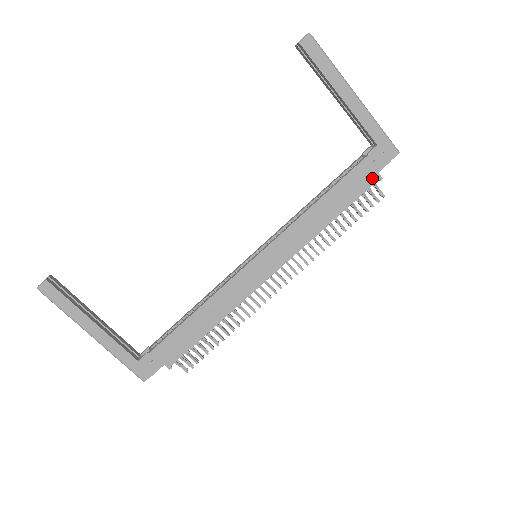
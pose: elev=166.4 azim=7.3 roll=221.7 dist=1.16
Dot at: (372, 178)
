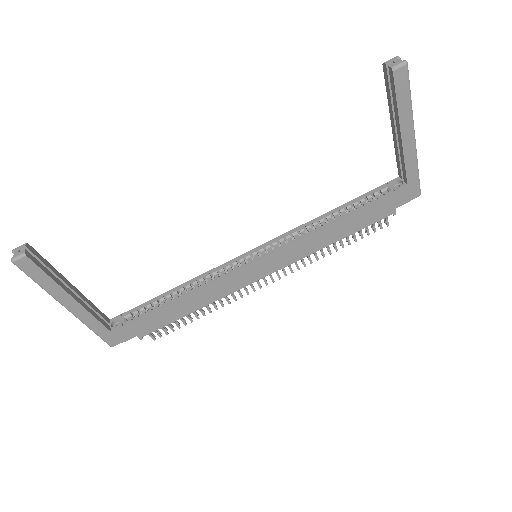
Dot at: (388, 212)
